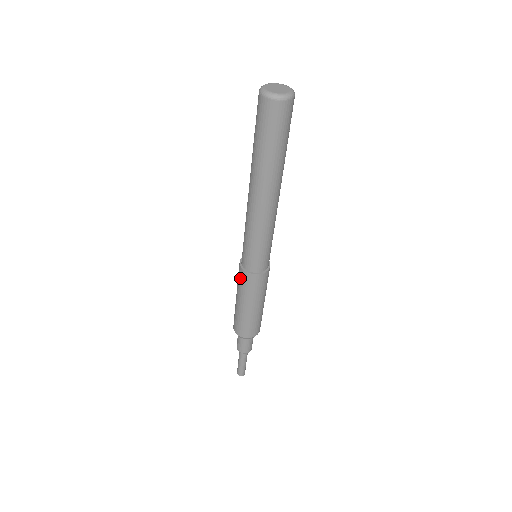
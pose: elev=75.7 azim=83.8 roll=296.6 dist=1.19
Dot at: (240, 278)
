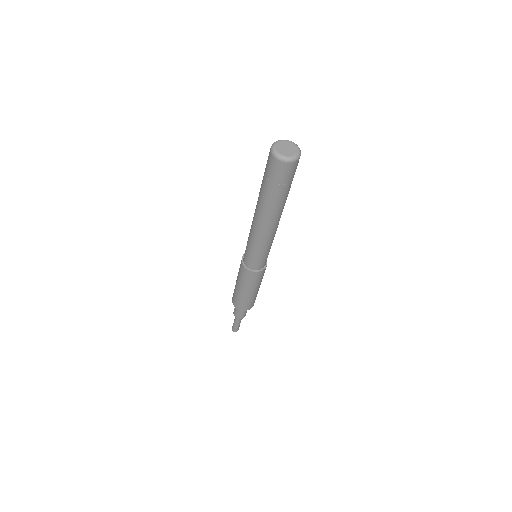
Dot at: (241, 271)
